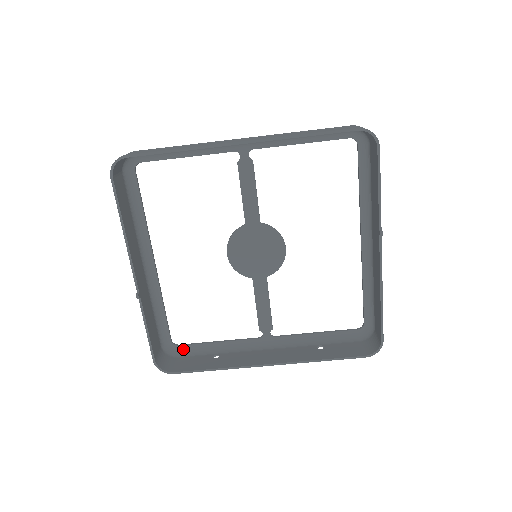
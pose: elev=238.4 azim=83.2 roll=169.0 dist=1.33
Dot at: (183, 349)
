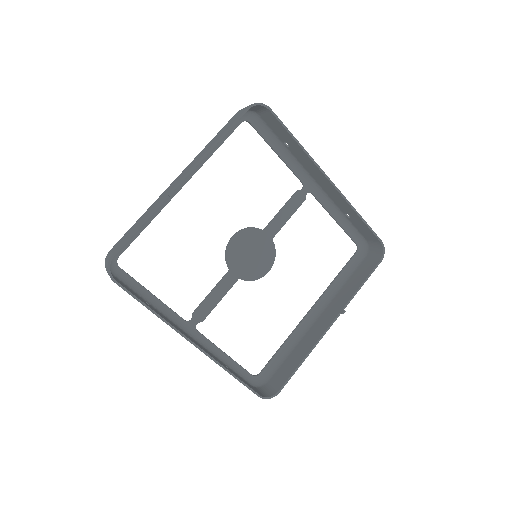
Dot at: (120, 273)
